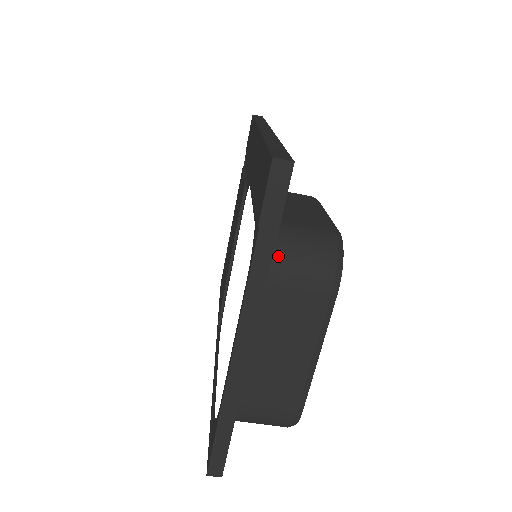
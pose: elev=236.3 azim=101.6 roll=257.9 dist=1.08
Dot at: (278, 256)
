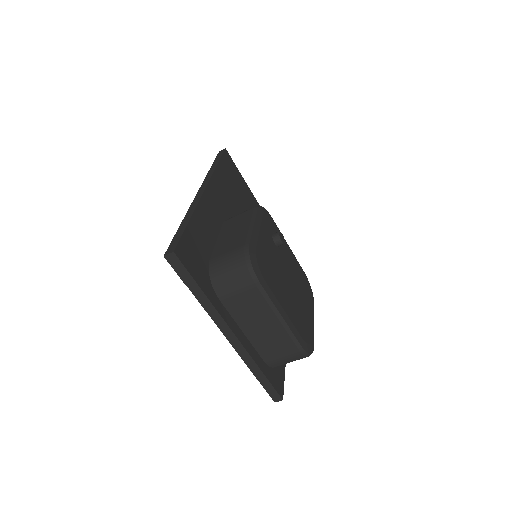
Dot at: (217, 284)
